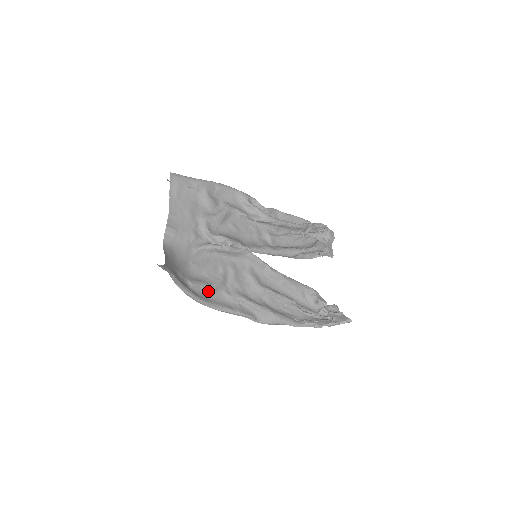
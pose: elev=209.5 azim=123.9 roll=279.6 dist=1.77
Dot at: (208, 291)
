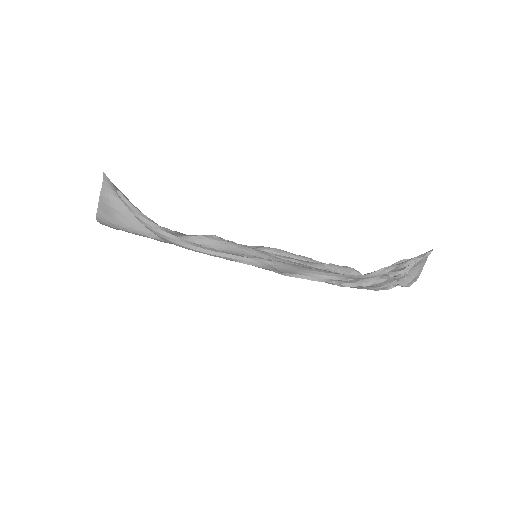
Dot at: occluded
